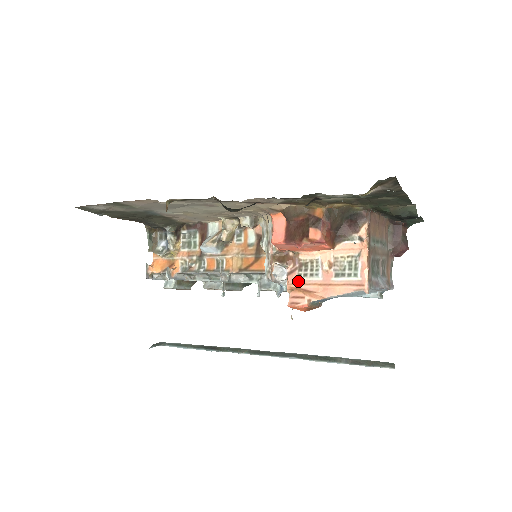
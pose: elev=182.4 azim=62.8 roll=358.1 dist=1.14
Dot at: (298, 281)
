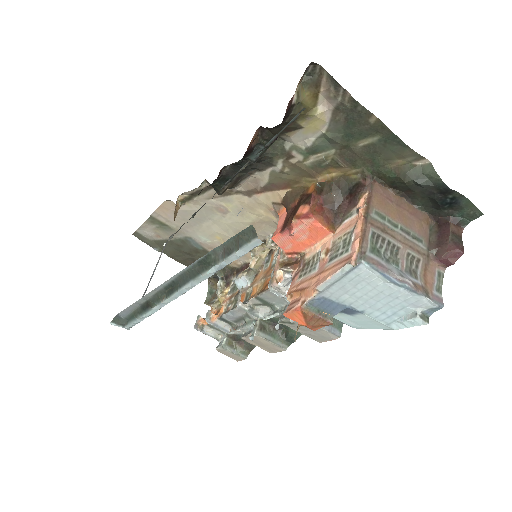
Dot at: (297, 282)
